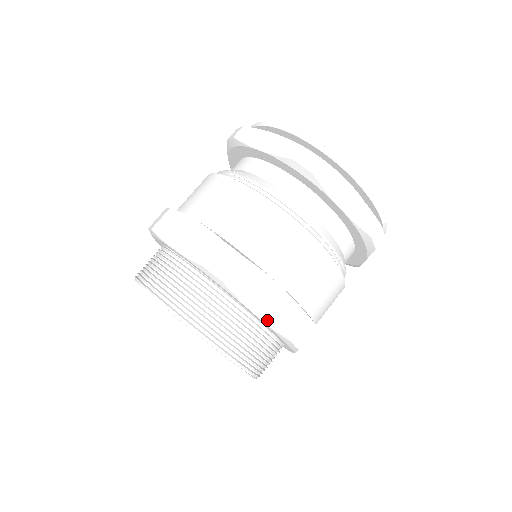
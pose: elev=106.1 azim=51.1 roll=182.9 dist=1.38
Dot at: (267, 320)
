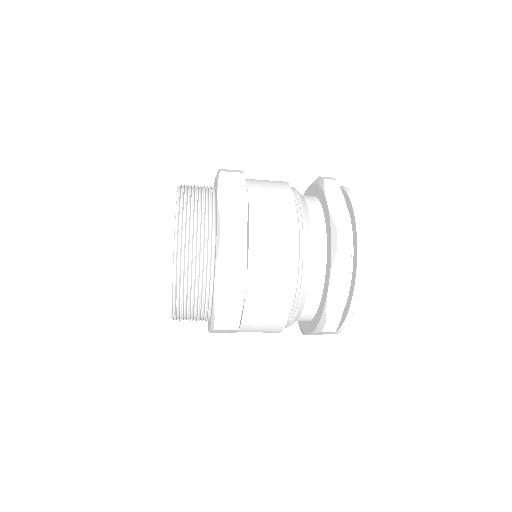
Dot at: (221, 202)
